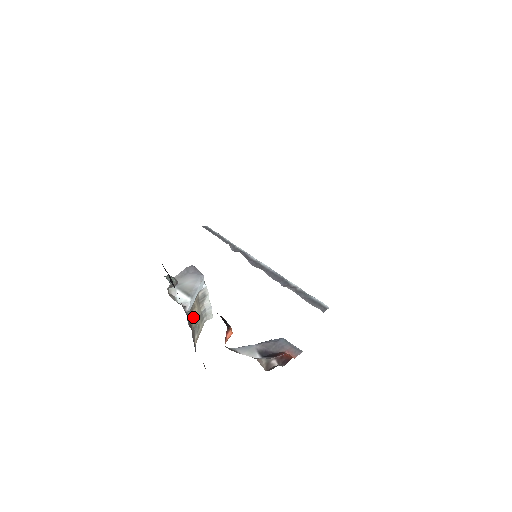
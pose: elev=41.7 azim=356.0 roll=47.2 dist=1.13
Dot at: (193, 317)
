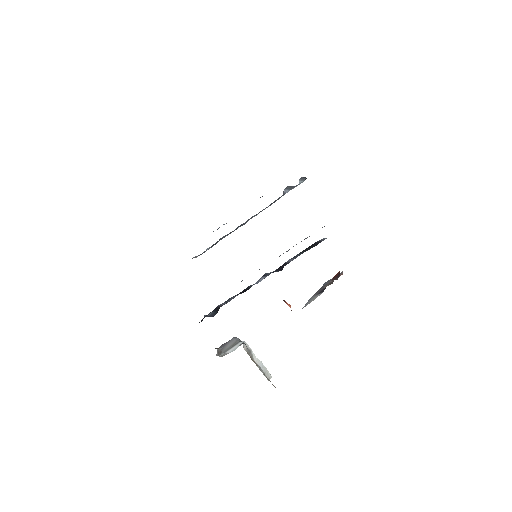
Dot at: (256, 364)
